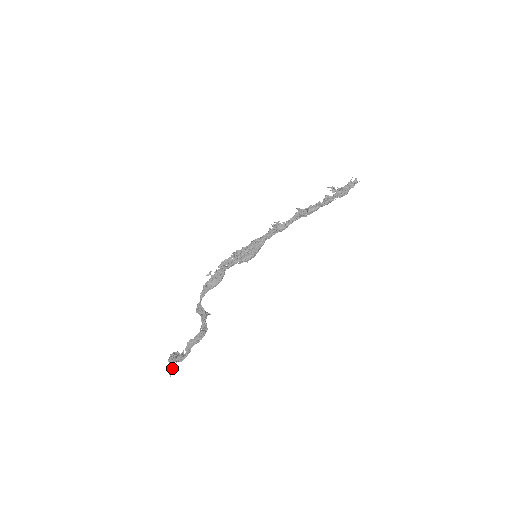
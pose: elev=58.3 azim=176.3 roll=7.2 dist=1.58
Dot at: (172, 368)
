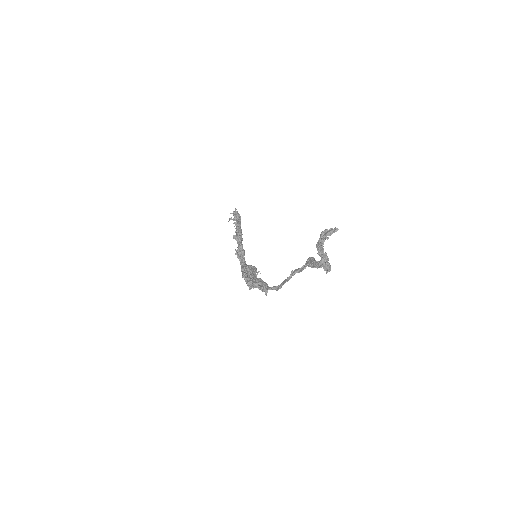
Dot at: (330, 229)
